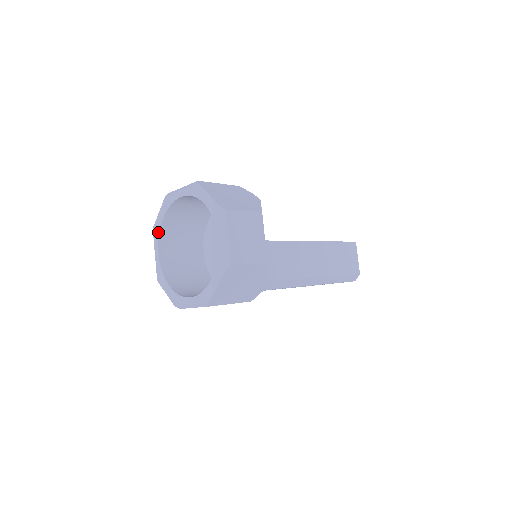
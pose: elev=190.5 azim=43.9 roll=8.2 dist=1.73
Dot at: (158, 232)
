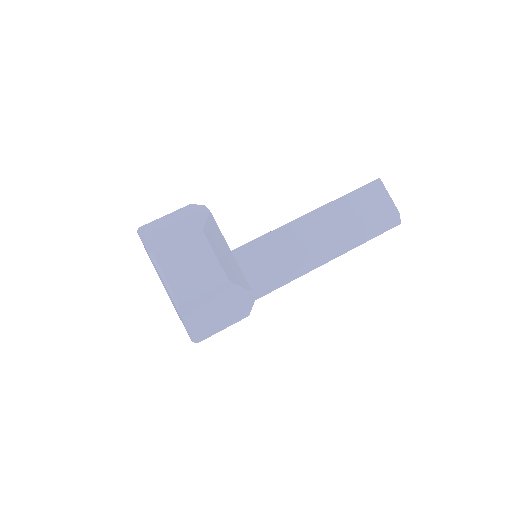
Dot at: (158, 275)
